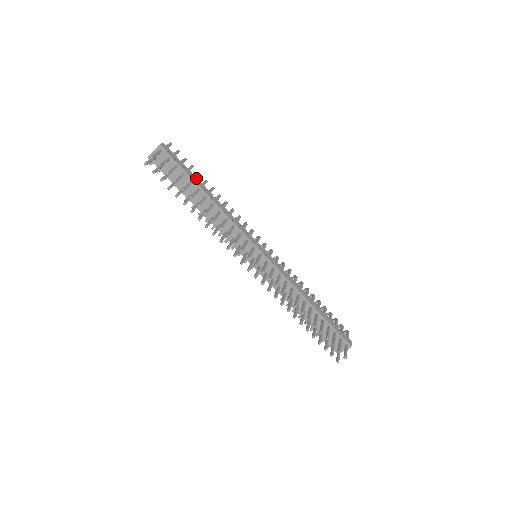
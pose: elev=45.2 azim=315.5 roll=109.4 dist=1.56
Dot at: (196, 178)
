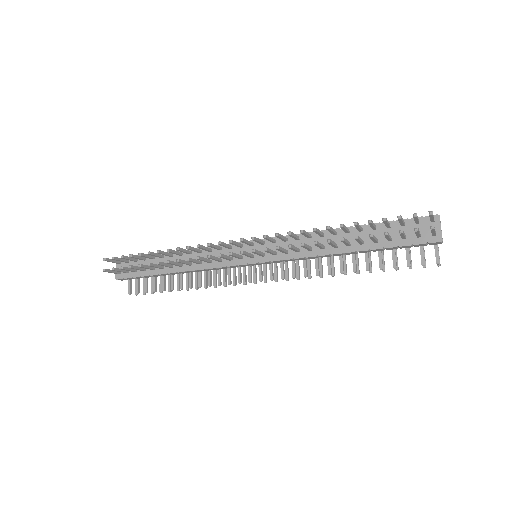
Dot at: occluded
